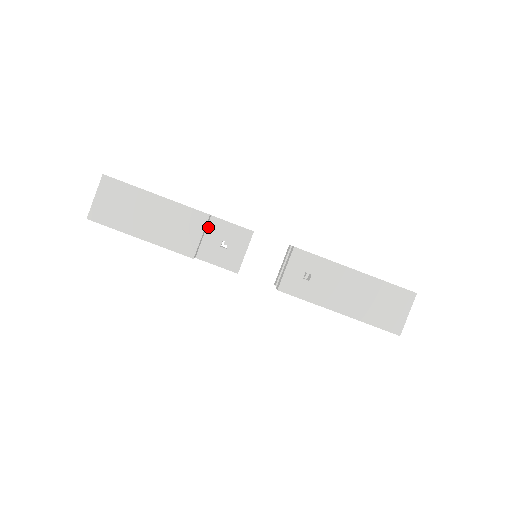
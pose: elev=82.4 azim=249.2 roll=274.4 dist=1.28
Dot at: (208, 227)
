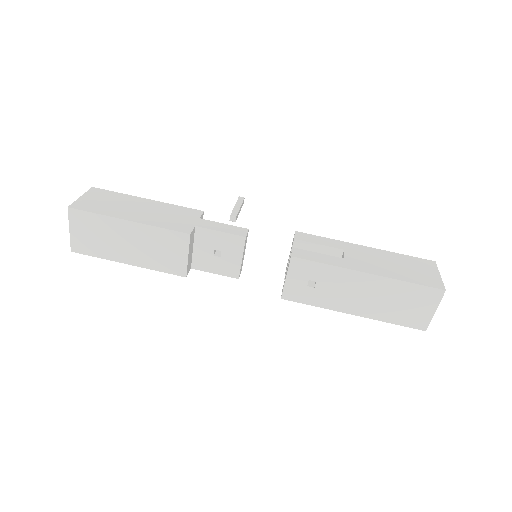
Dot at: (195, 238)
